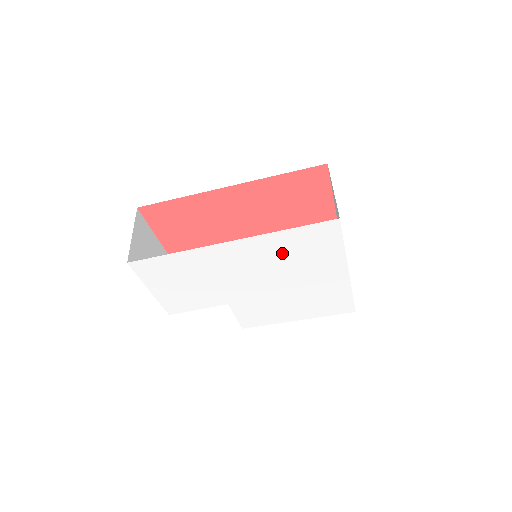
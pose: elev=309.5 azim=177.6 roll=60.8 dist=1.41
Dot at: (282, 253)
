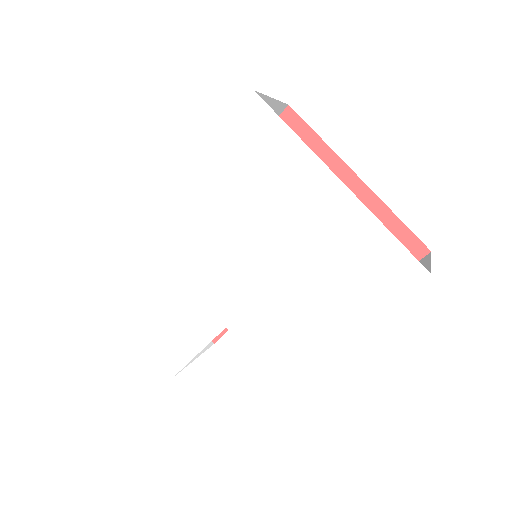
Dot at: (230, 190)
